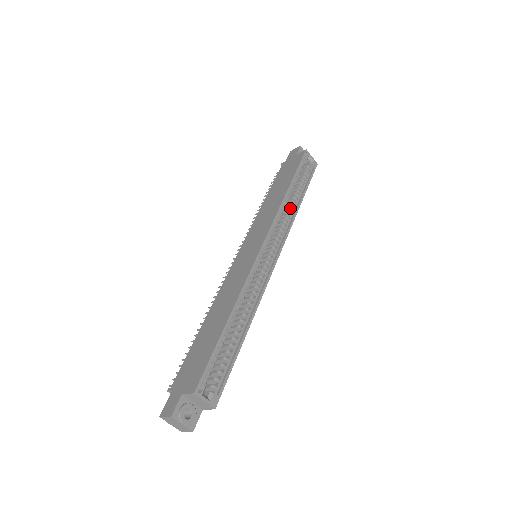
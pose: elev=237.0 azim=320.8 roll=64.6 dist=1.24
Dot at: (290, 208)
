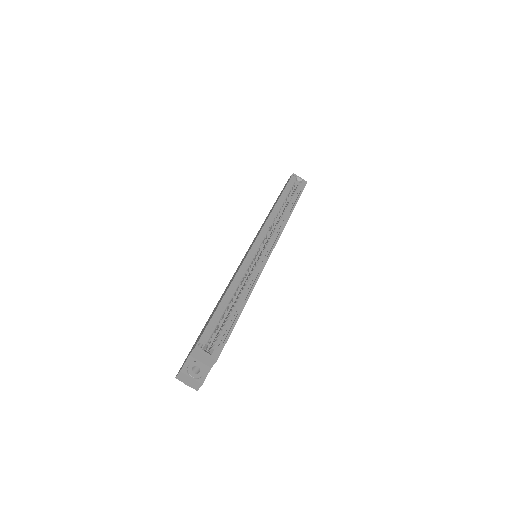
Dot at: (283, 216)
